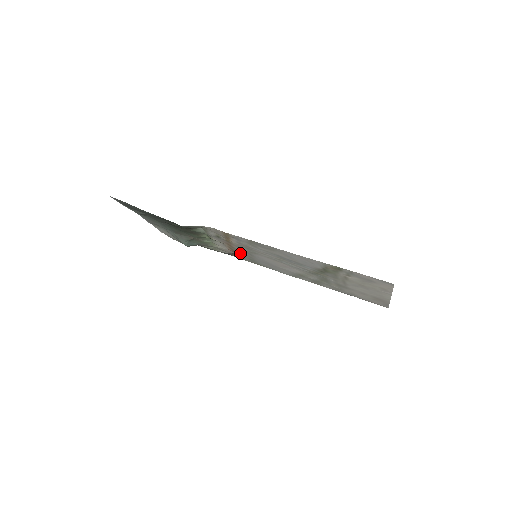
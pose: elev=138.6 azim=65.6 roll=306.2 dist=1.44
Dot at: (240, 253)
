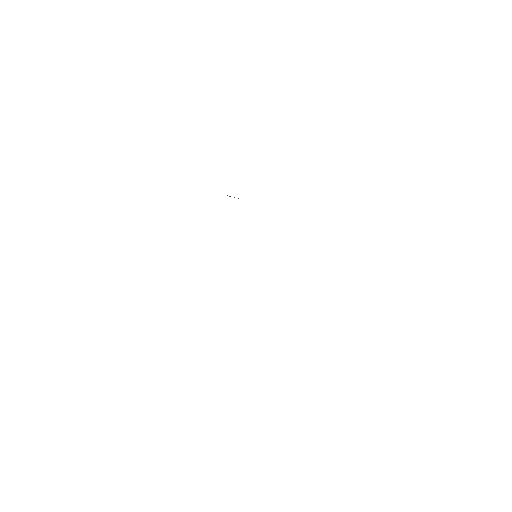
Dot at: occluded
